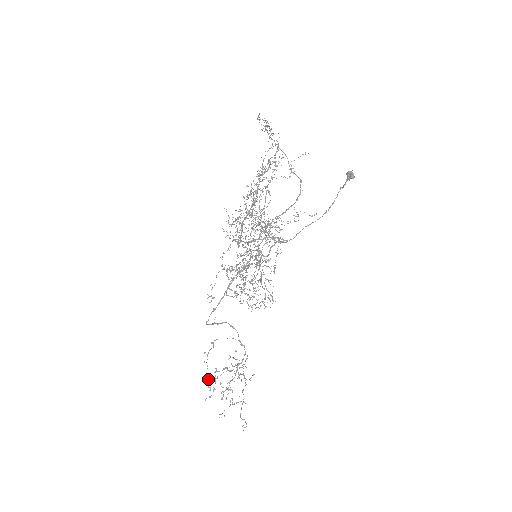
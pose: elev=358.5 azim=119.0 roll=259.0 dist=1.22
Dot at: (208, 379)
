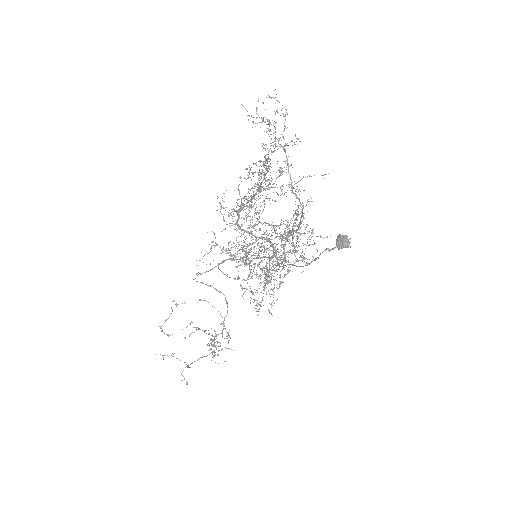
Dot at: (164, 322)
